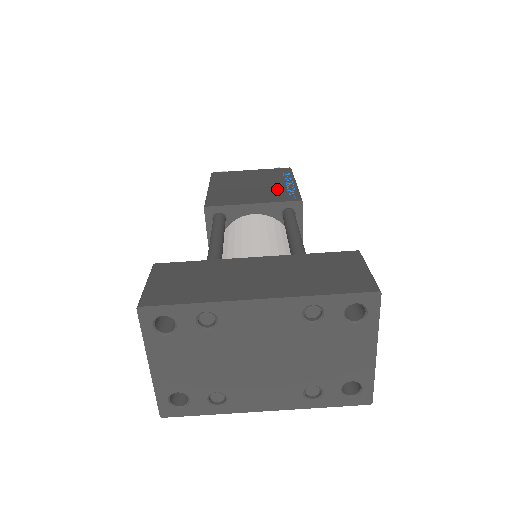
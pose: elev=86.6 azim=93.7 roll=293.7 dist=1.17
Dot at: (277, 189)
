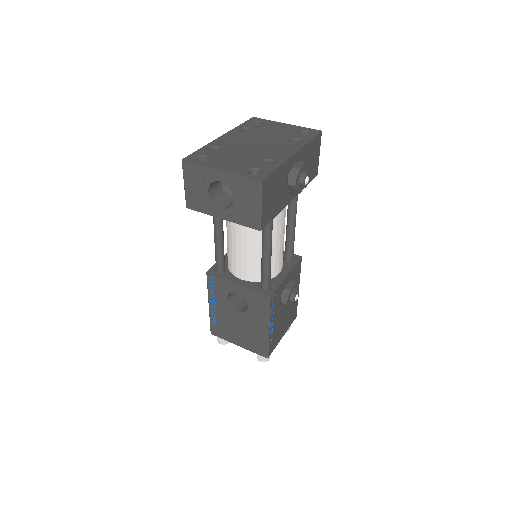
Dot at: occluded
